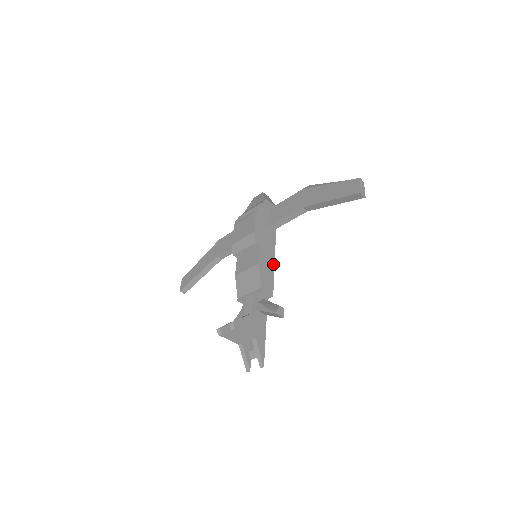
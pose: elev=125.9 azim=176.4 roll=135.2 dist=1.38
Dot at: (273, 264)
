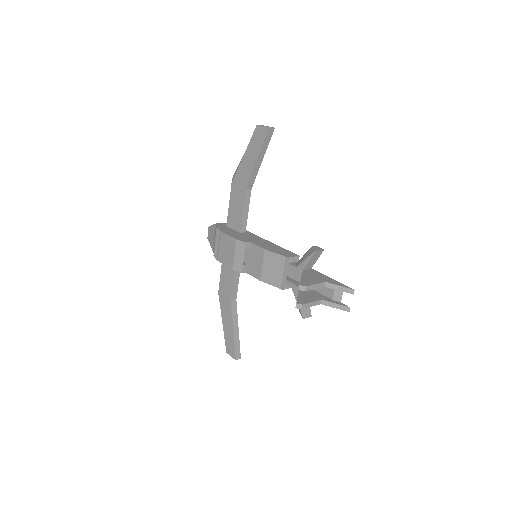
Dot at: (273, 244)
